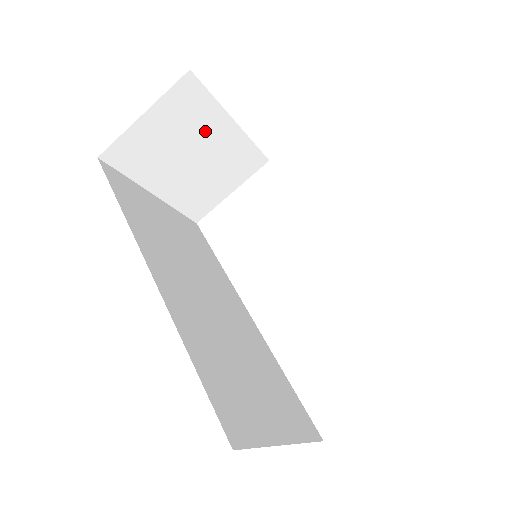
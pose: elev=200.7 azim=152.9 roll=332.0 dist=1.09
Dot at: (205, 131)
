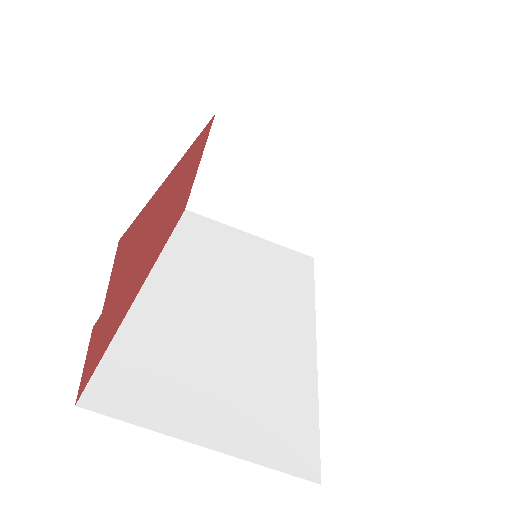
Dot at: (263, 161)
